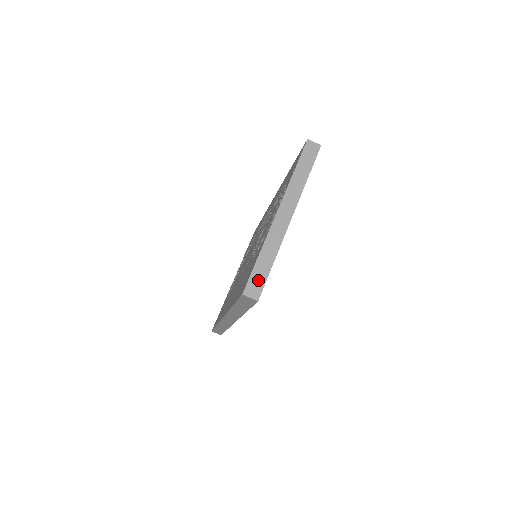
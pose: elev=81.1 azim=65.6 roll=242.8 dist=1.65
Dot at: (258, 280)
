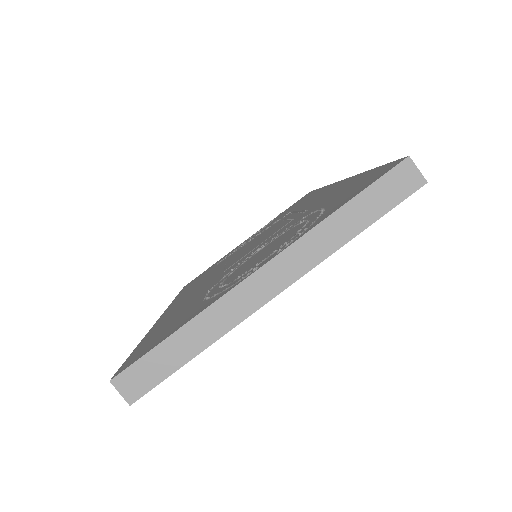
Dot at: (150, 372)
